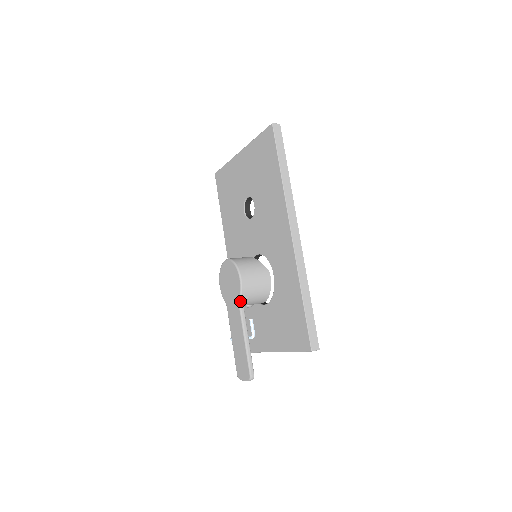
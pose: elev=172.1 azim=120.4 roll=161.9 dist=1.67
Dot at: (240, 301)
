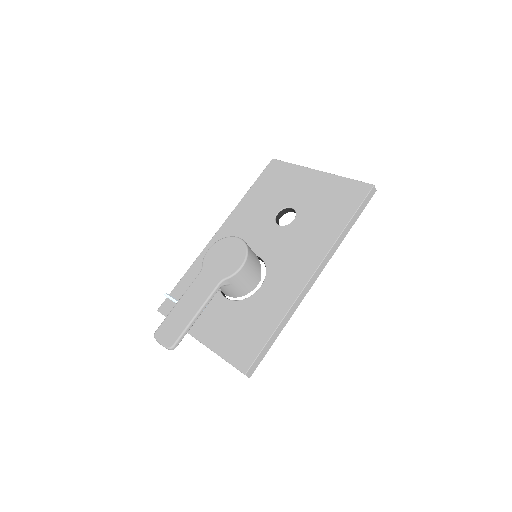
Dot at: (223, 281)
